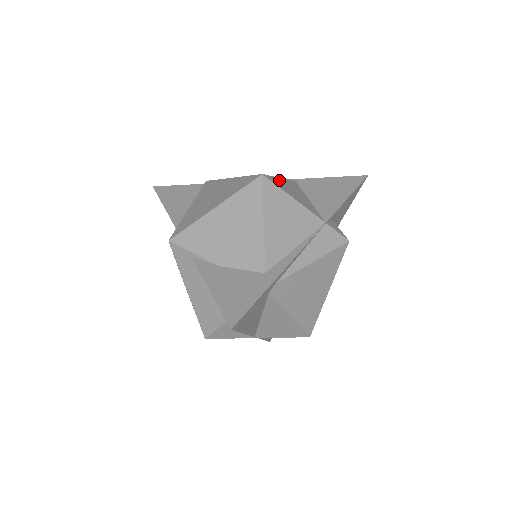
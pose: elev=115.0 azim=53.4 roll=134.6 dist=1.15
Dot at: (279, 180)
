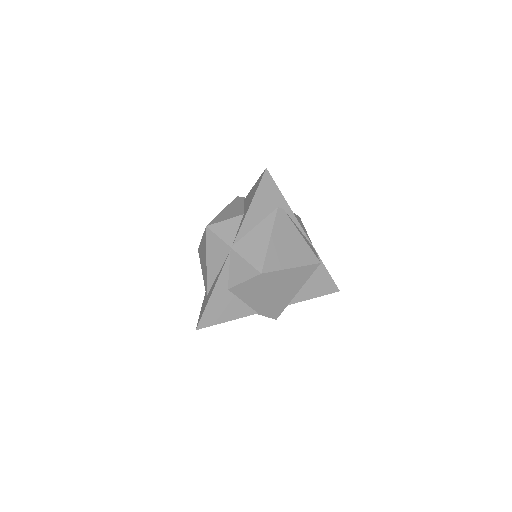
Dot at: occluded
